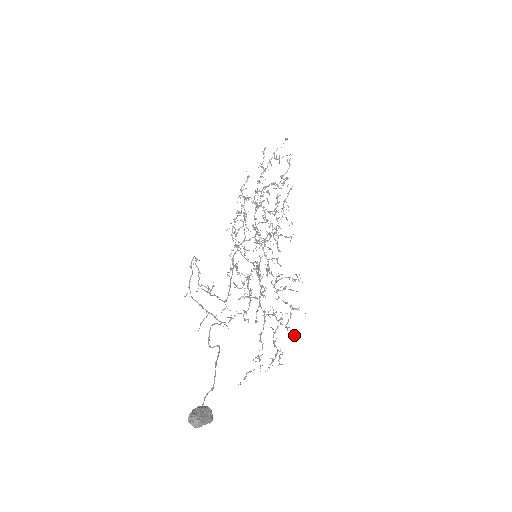
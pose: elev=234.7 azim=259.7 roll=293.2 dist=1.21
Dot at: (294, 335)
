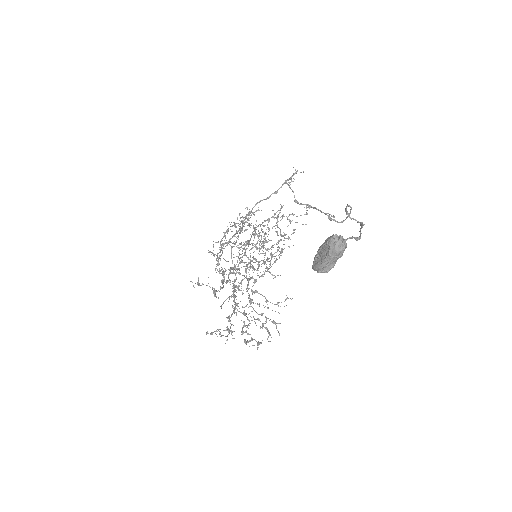
Dot at: occluded
